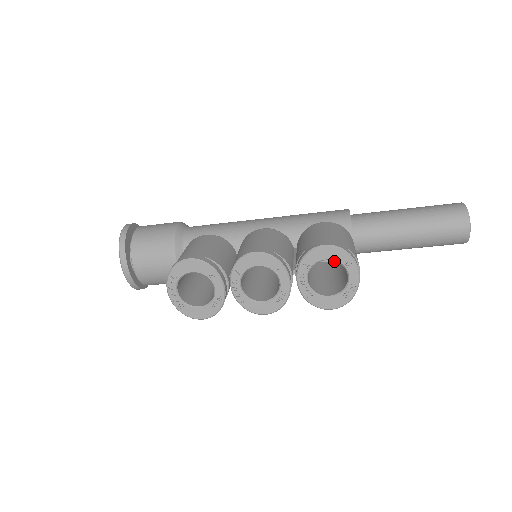
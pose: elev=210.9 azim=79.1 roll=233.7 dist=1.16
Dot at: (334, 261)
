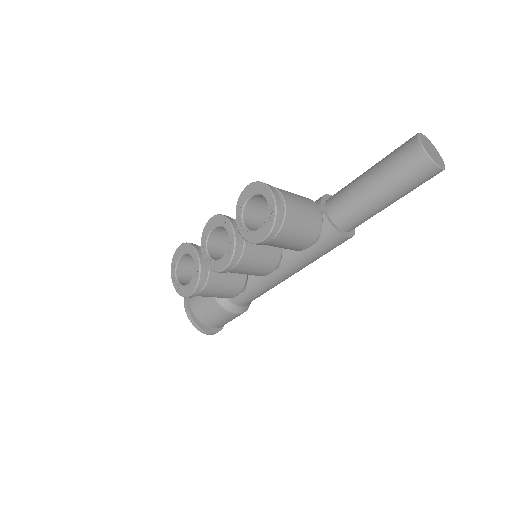
Dot at: occluded
